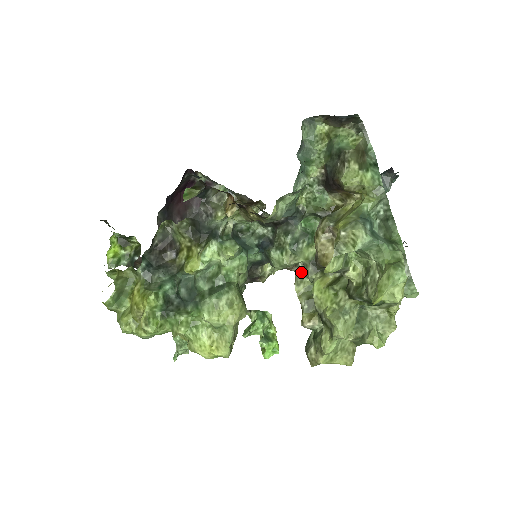
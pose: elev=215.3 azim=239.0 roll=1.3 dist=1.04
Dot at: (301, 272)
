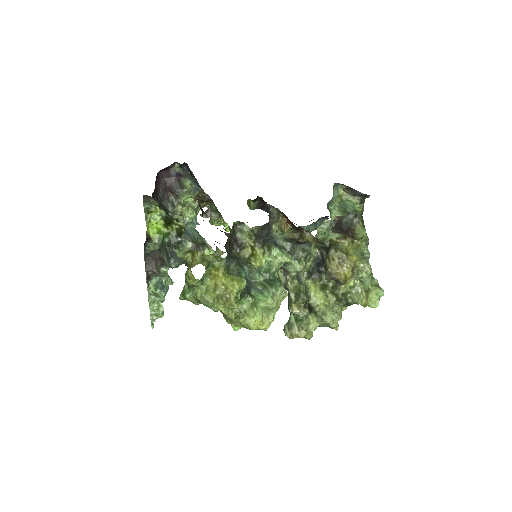
Dot at: (292, 275)
